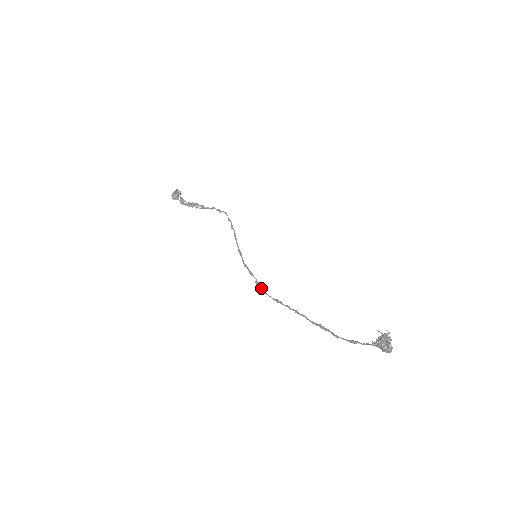
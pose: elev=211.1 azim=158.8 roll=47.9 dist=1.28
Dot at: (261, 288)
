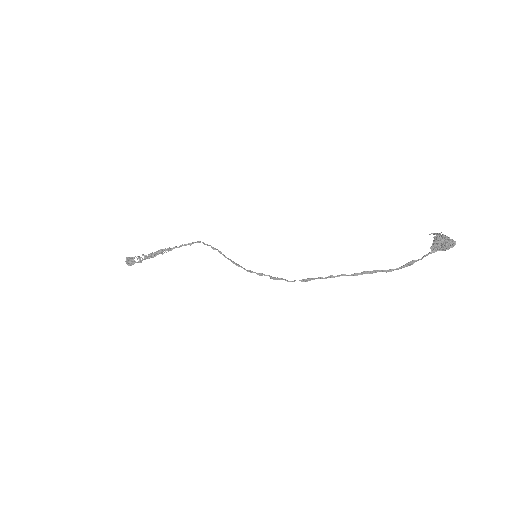
Dot at: (280, 279)
